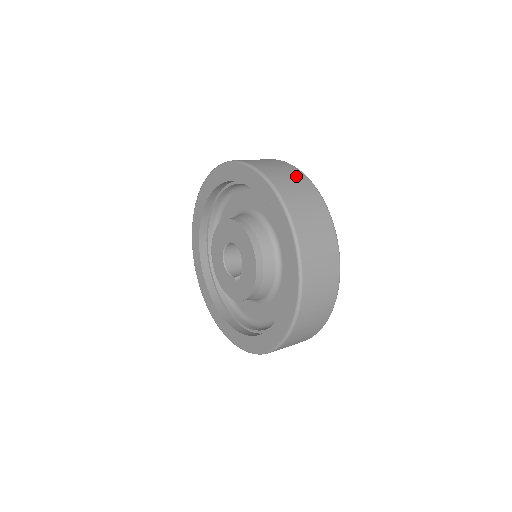
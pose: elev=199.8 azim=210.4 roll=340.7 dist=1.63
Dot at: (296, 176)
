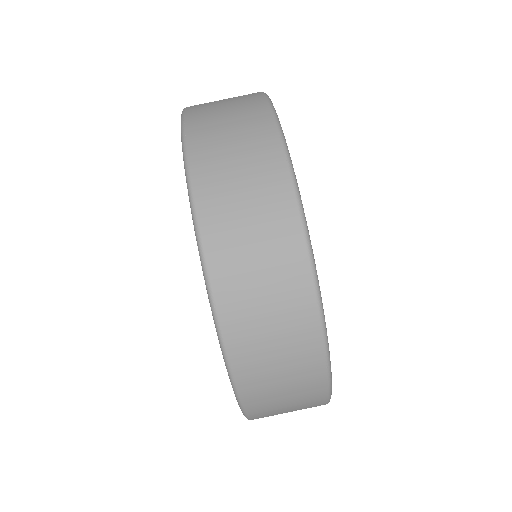
Dot at: (241, 96)
